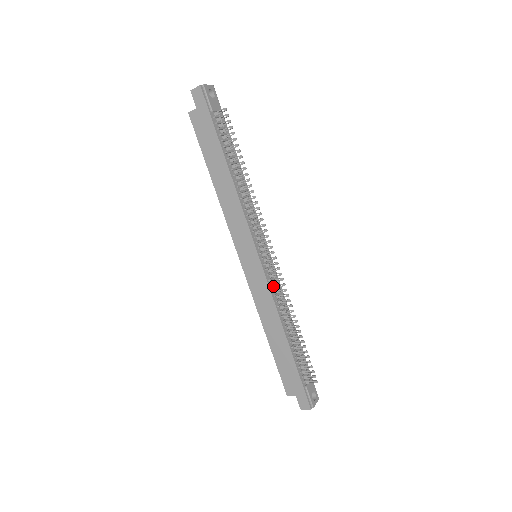
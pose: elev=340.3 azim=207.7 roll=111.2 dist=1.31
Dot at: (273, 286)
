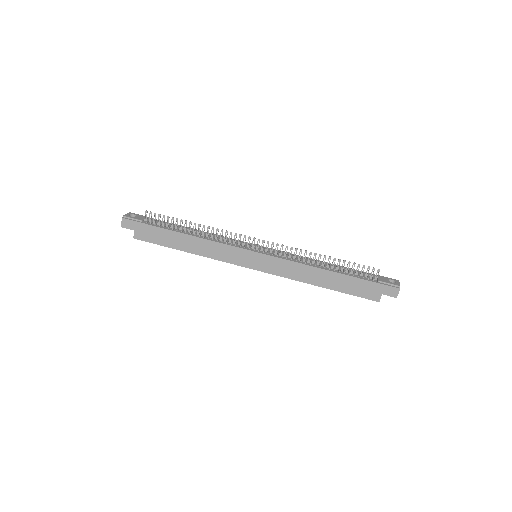
Dot at: (284, 256)
